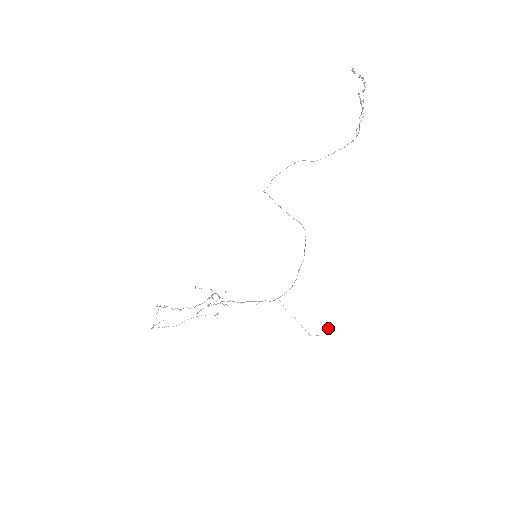
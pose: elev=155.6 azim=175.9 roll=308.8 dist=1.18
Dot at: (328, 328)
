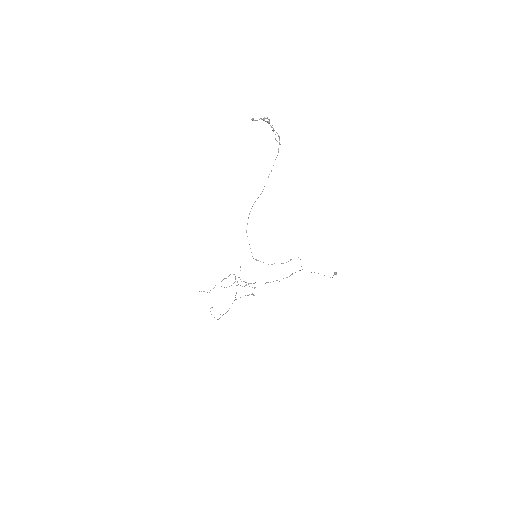
Dot at: (336, 274)
